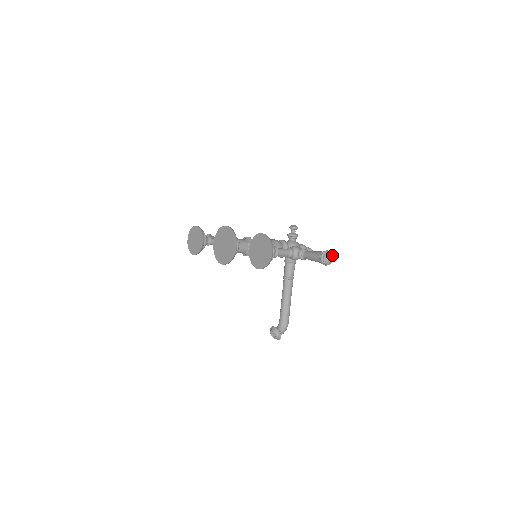
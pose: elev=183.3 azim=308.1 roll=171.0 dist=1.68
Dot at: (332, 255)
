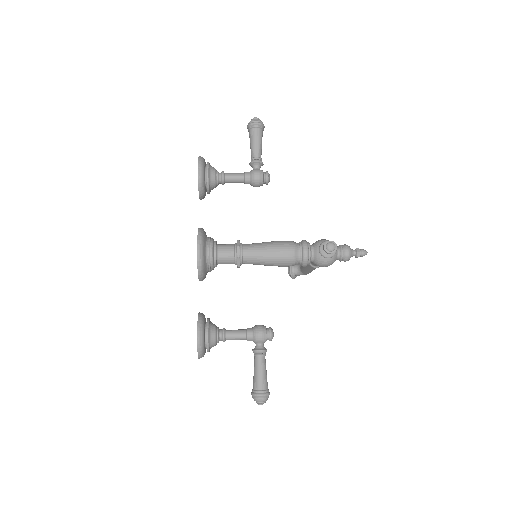
Dot at: (261, 403)
